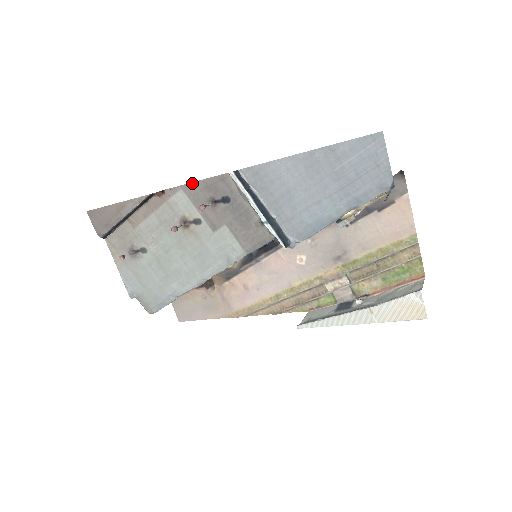
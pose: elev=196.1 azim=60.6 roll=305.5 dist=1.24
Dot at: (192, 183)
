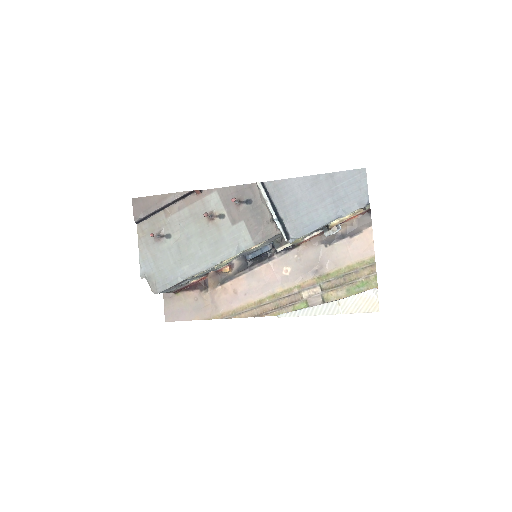
Dot at: (226, 187)
